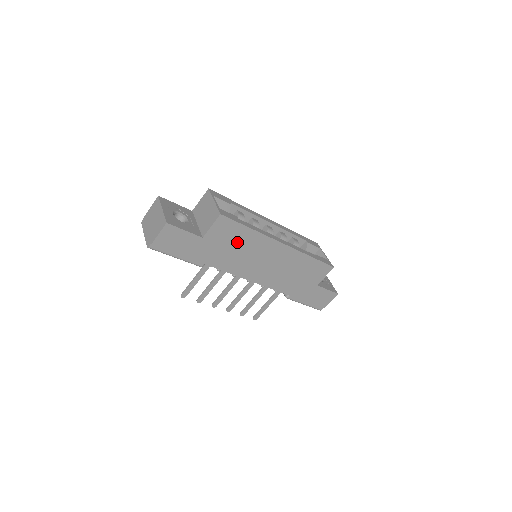
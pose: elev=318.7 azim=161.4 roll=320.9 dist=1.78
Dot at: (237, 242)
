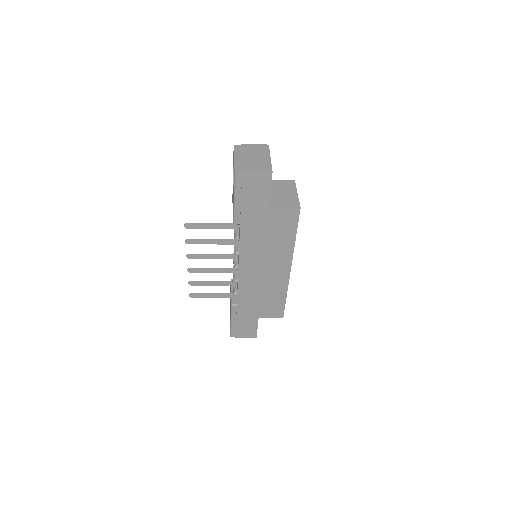
Dot at: (276, 236)
